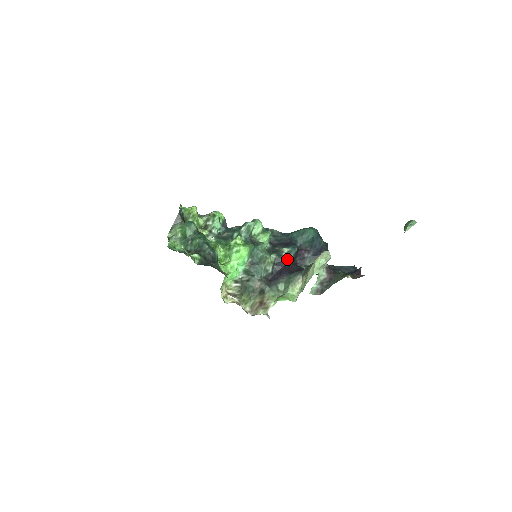
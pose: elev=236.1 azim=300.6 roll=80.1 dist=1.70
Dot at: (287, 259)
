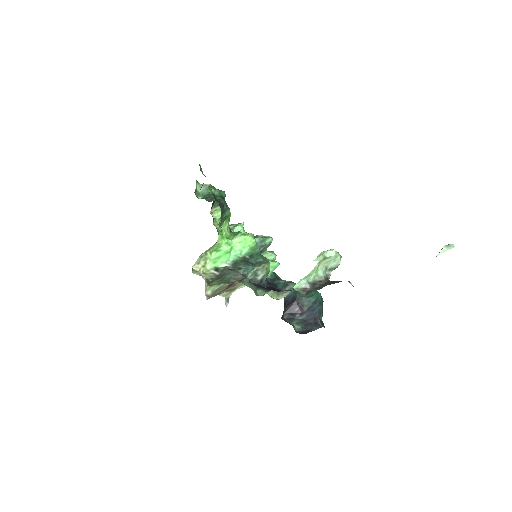
Dot at: (281, 287)
